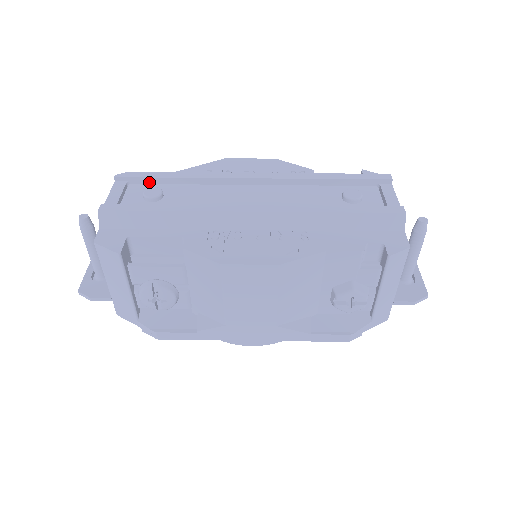
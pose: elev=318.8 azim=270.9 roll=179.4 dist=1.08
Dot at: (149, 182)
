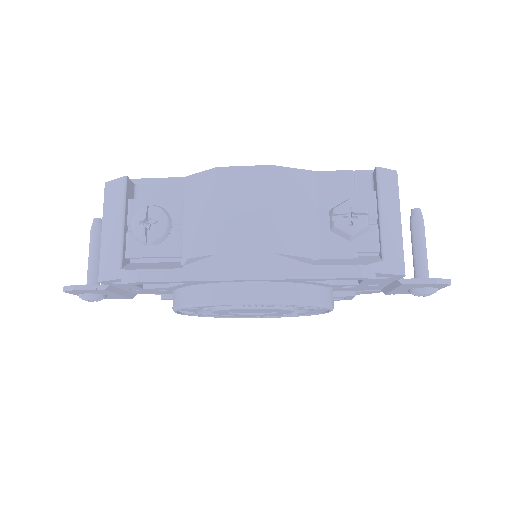
Dot at: occluded
